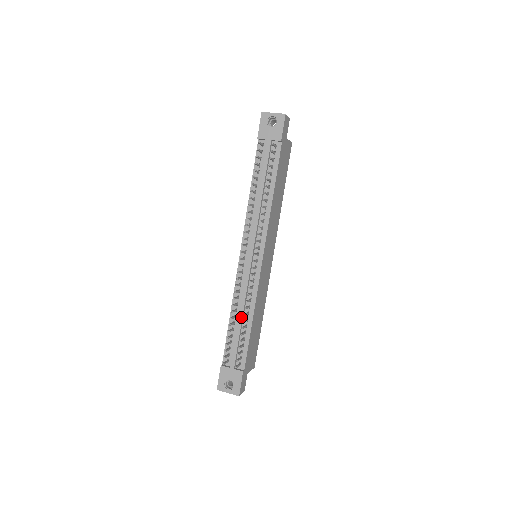
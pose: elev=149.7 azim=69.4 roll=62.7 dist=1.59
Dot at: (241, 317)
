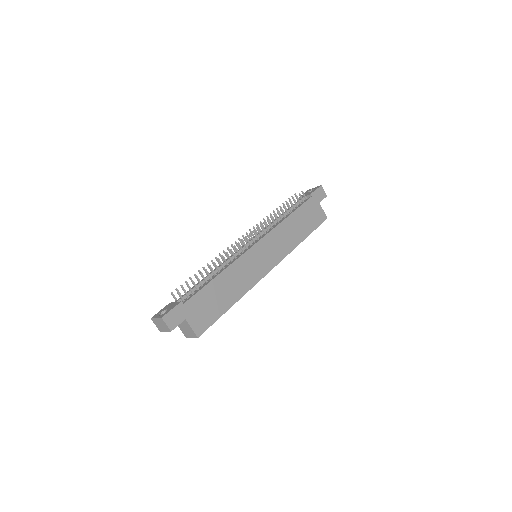
Dot at: (212, 272)
